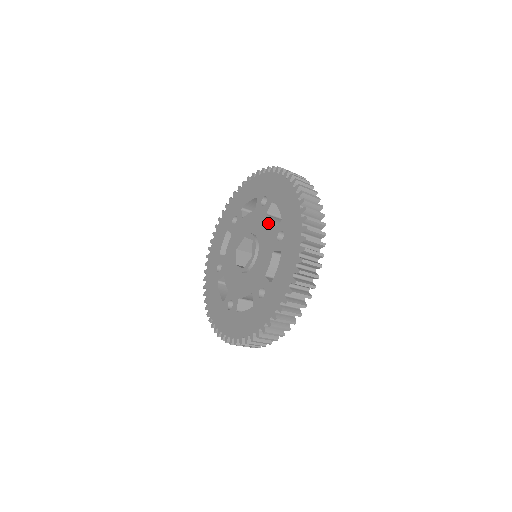
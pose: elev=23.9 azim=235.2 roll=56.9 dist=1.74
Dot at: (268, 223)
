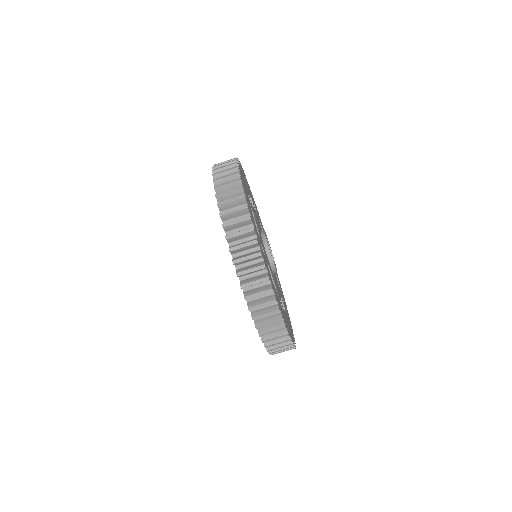
Dot at: occluded
